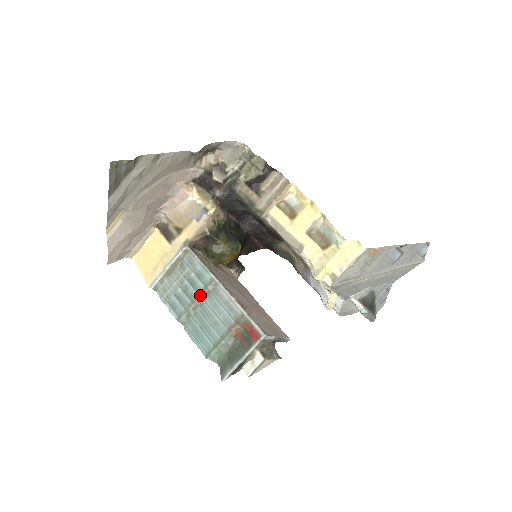
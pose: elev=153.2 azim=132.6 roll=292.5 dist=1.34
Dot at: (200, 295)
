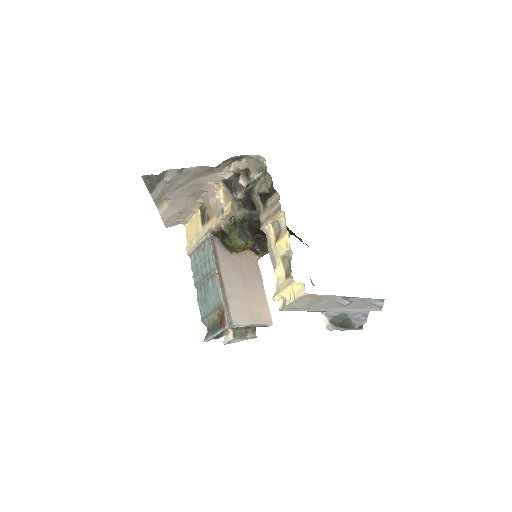
Dot at: (207, 276)
